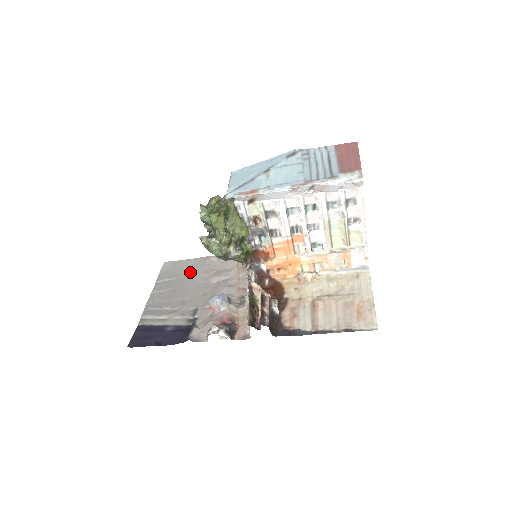
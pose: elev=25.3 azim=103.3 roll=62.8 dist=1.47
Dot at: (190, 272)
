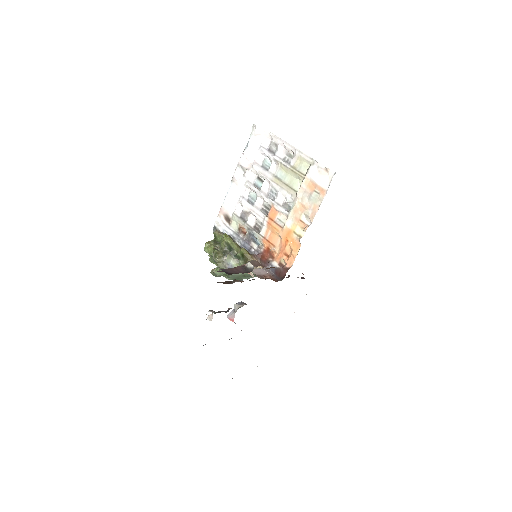
Dot at: occluded
